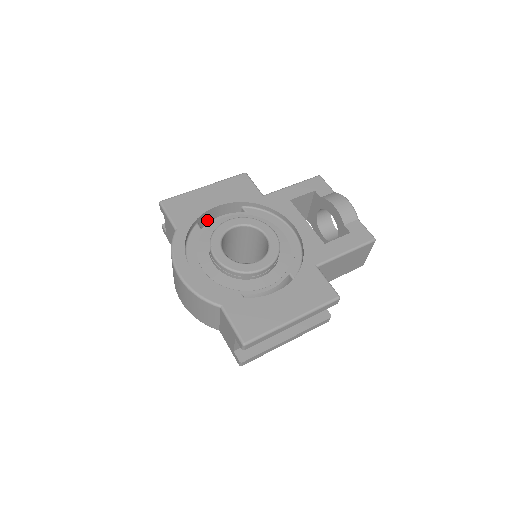
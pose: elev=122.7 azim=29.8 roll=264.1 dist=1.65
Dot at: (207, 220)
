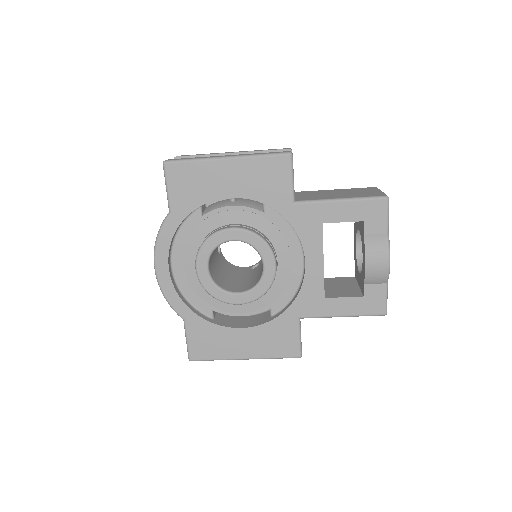
Dot at: occluded
